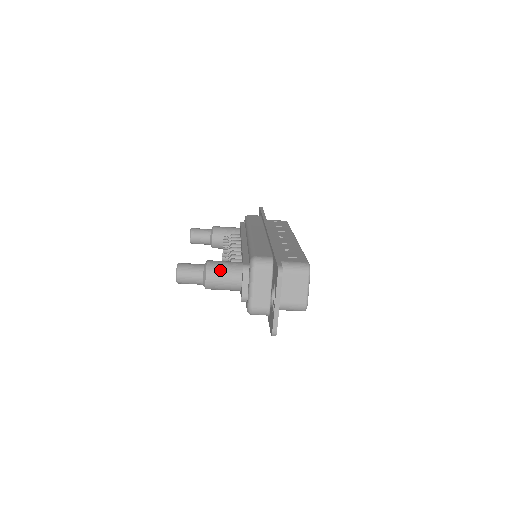
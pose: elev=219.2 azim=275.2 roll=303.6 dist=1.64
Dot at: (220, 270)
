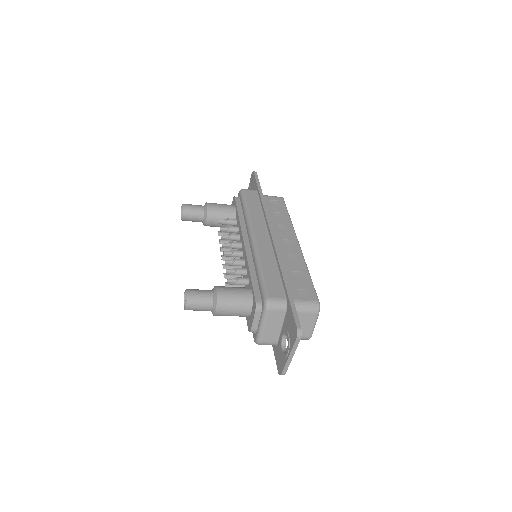
Dot at: (231, 303)
